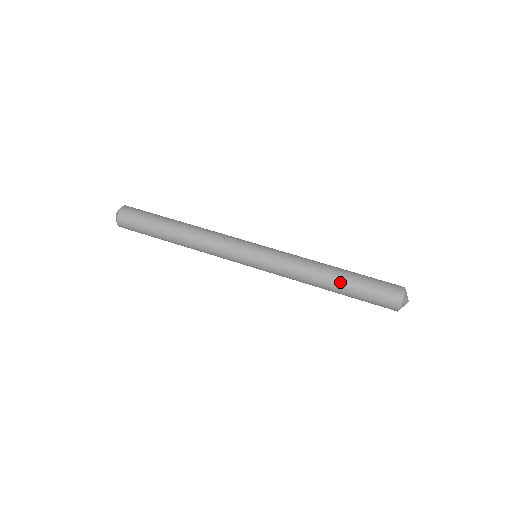
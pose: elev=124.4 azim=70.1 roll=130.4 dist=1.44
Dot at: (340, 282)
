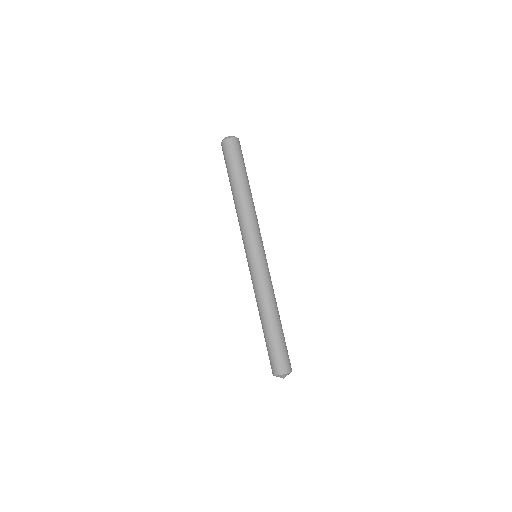
Dot at: (268, 326)
